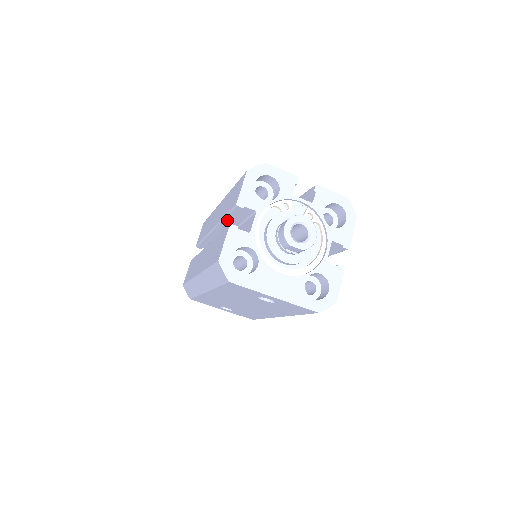
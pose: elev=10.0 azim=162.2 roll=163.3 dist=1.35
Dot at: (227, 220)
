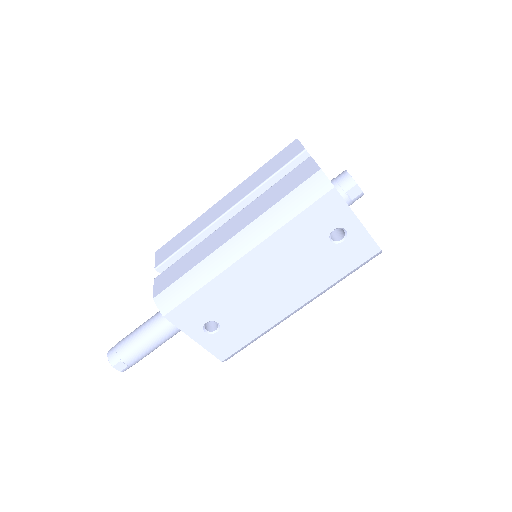
Dot at: (269, 183)
